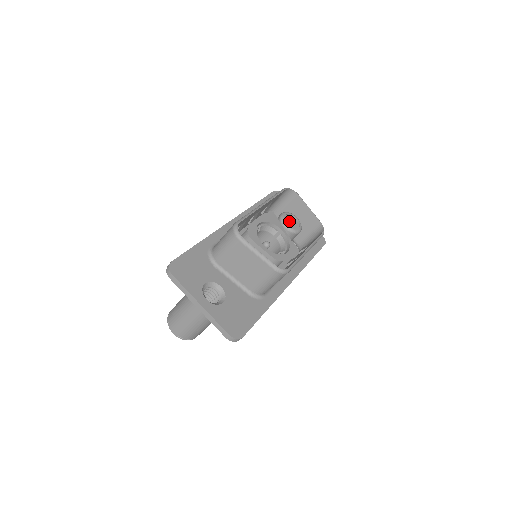
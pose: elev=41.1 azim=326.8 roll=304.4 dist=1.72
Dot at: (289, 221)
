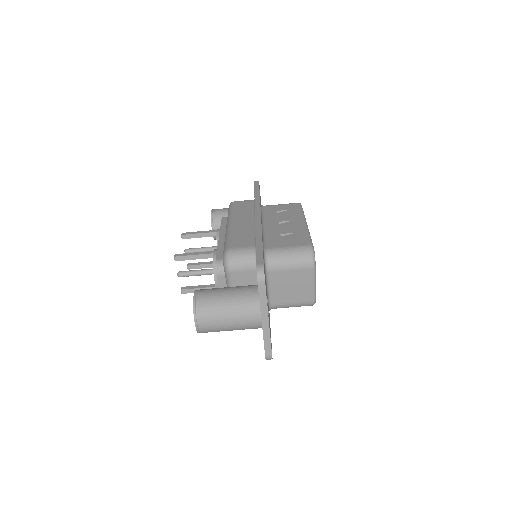
Dot at: occluded
